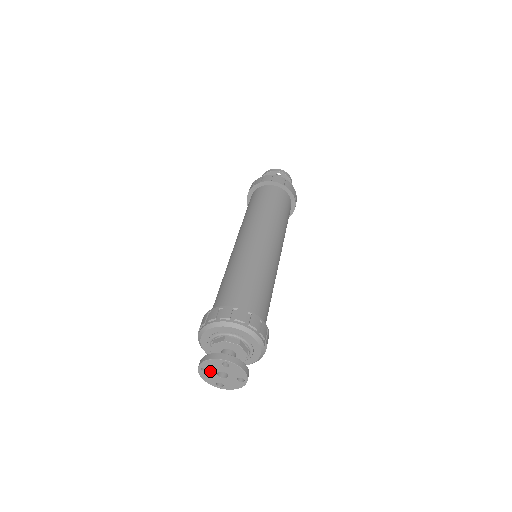
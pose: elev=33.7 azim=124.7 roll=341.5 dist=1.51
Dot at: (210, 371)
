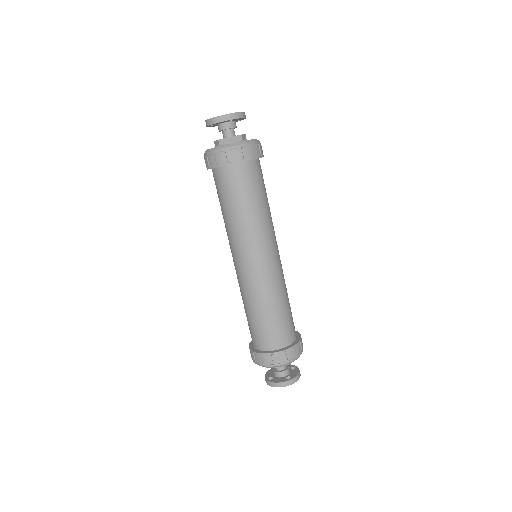
Dot at: occluded
